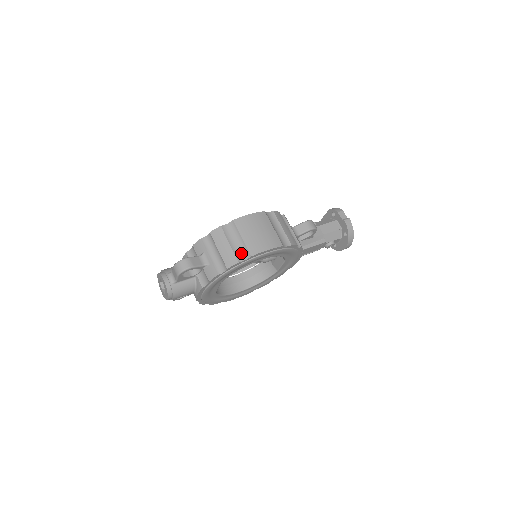
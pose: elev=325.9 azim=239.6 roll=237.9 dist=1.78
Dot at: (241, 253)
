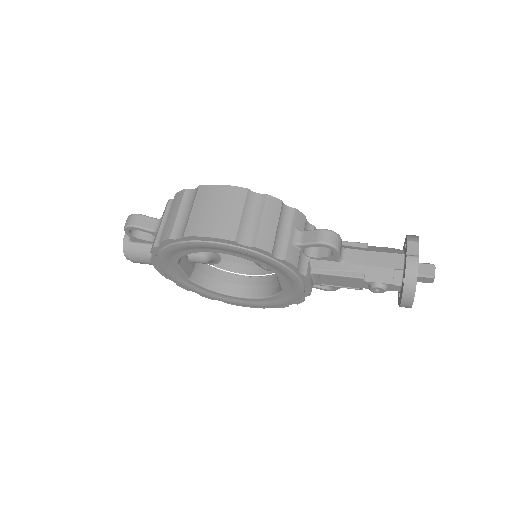
Dot at: (181, 229)
